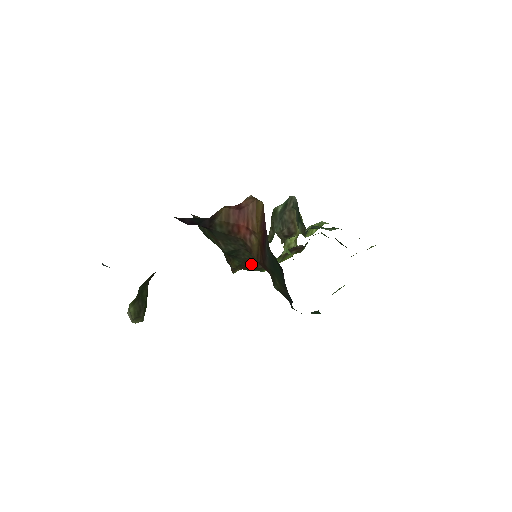
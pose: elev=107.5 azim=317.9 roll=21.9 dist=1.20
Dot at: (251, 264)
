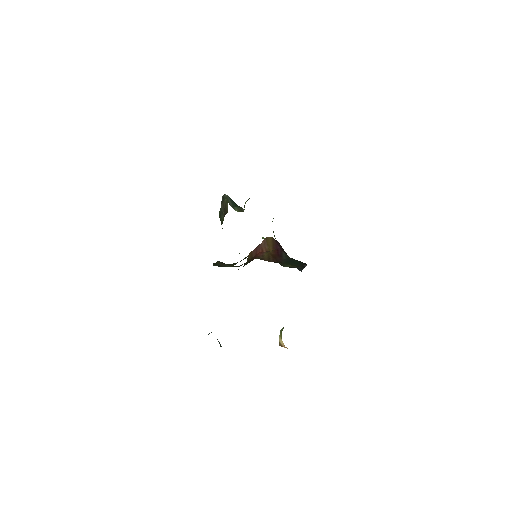
Dot at: occluded
